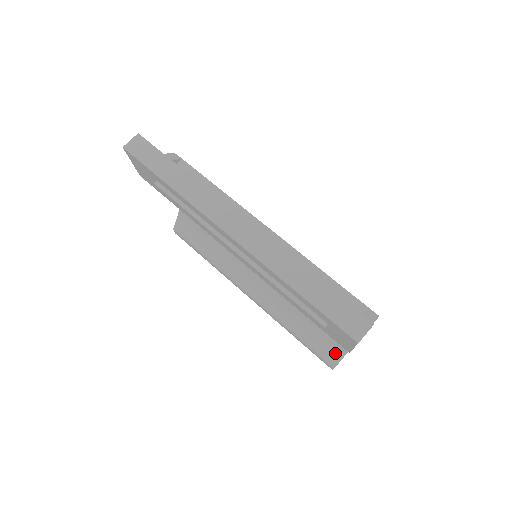
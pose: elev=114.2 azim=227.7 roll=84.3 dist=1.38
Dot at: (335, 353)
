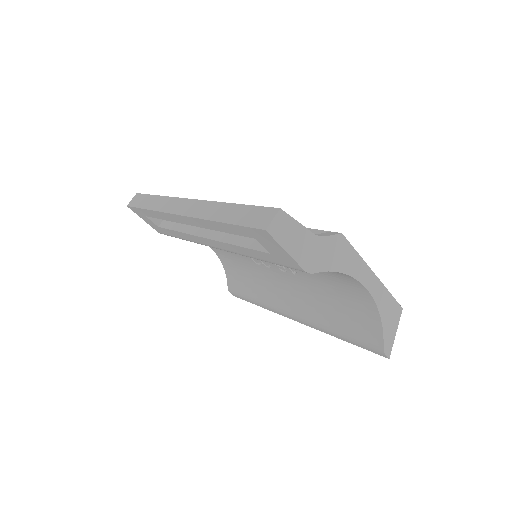
Dot at: (374, 331)
